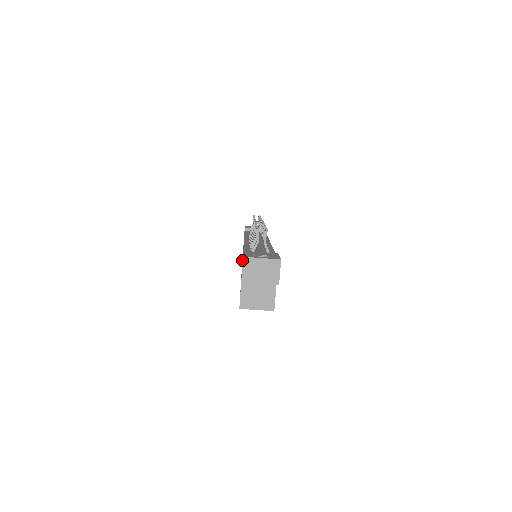
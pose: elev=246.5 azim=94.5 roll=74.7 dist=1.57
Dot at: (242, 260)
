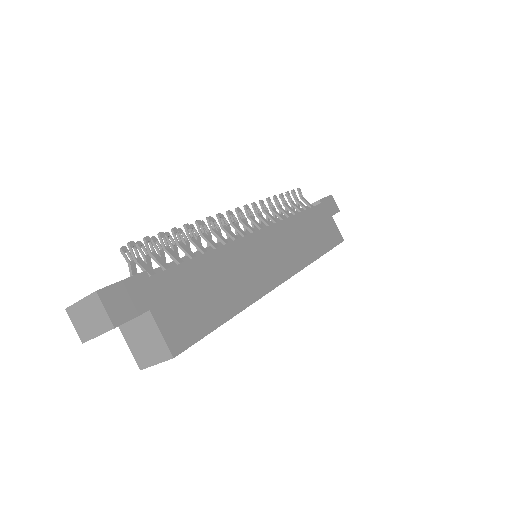
Dot at: occluded
